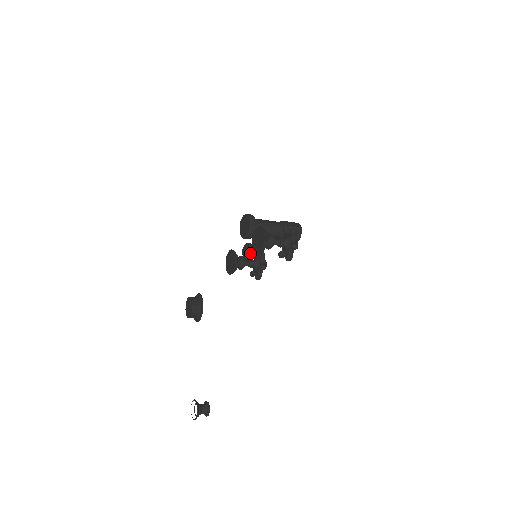
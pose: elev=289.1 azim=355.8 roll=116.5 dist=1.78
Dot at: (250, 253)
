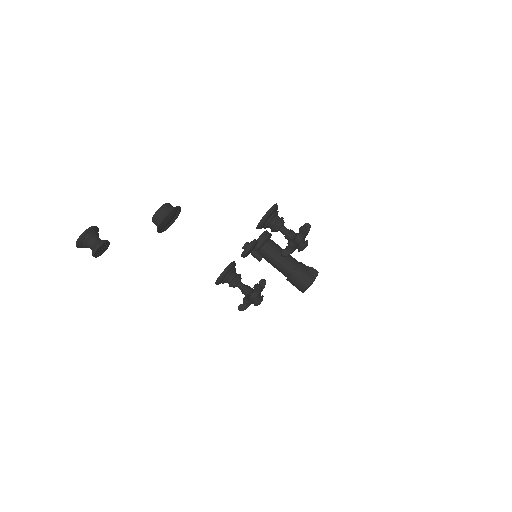
Dot at: (252, 241)
